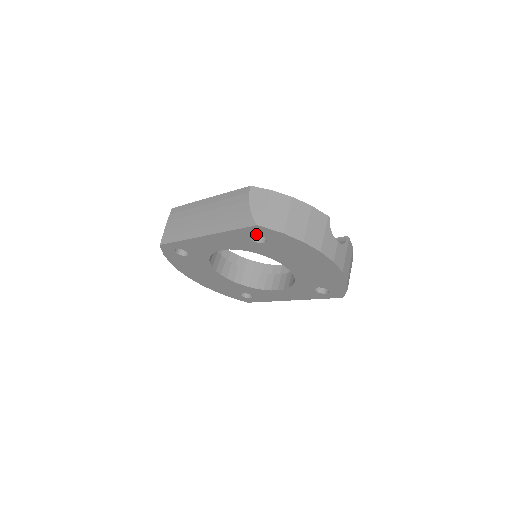
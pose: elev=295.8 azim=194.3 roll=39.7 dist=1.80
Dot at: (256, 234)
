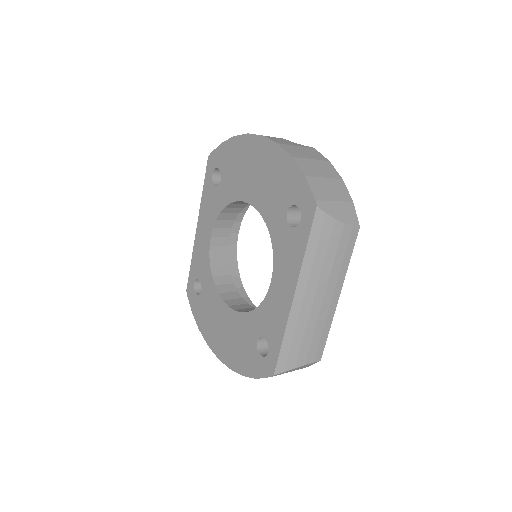
Dot at: occluded
